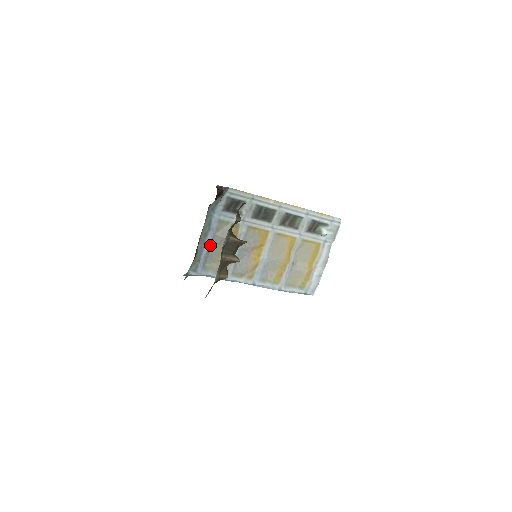
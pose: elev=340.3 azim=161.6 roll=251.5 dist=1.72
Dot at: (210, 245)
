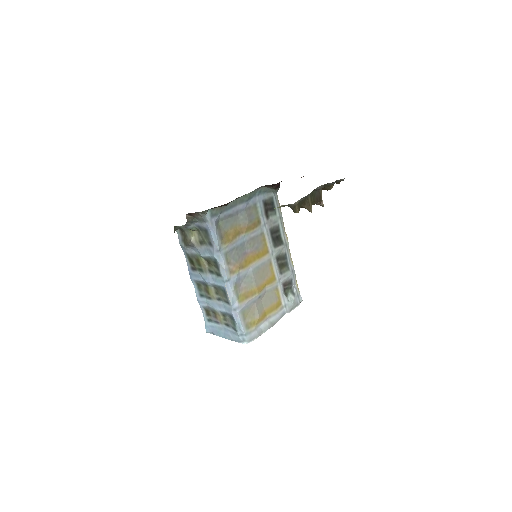
Dot at: (235, 212)
